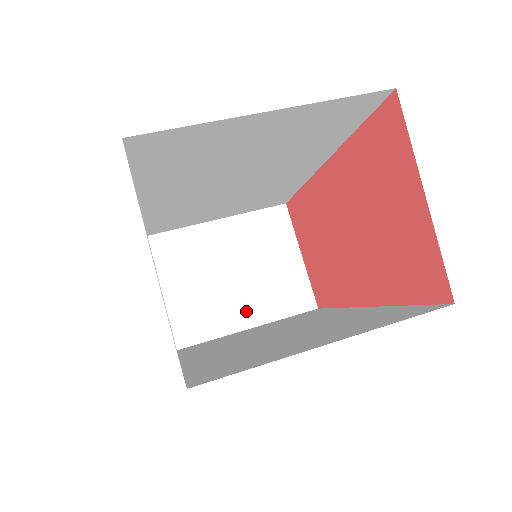
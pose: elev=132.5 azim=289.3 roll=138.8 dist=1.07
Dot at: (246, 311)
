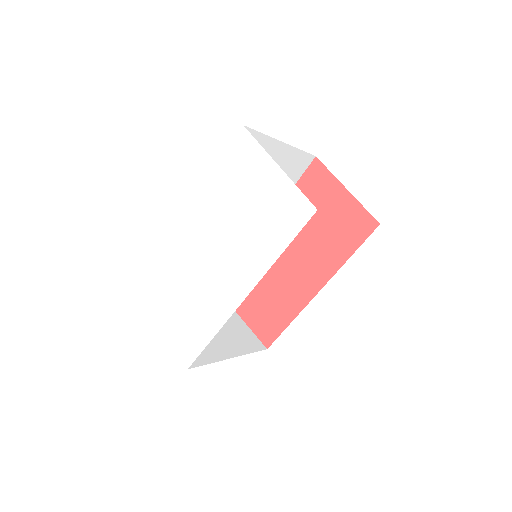
Dot at: (224, 347)
